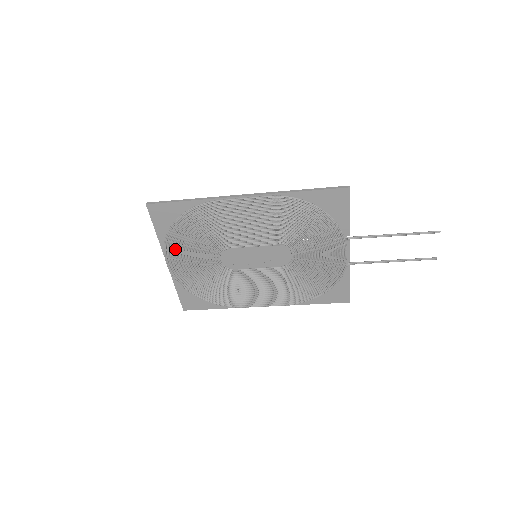
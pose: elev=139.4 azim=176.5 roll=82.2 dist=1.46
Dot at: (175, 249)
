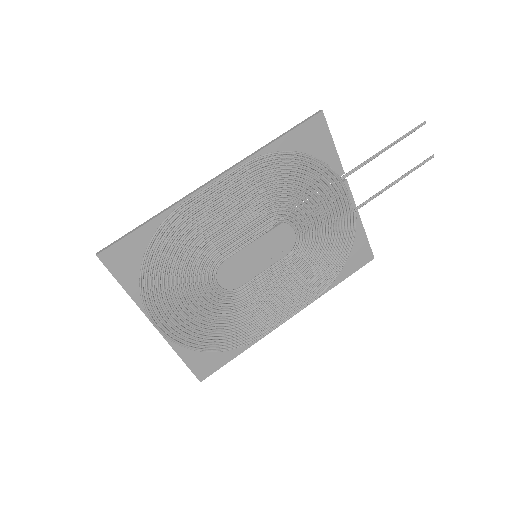
Dot at: (158, 300)
